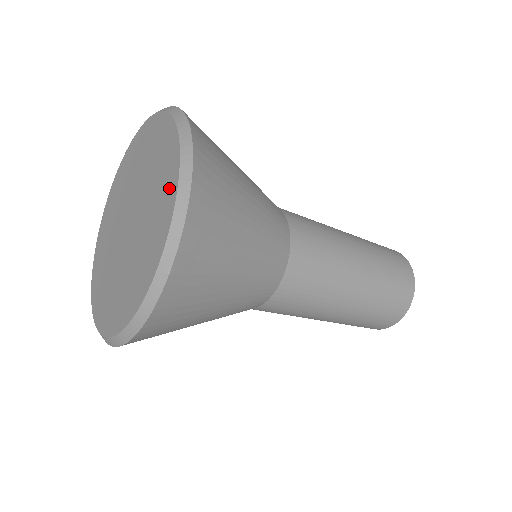
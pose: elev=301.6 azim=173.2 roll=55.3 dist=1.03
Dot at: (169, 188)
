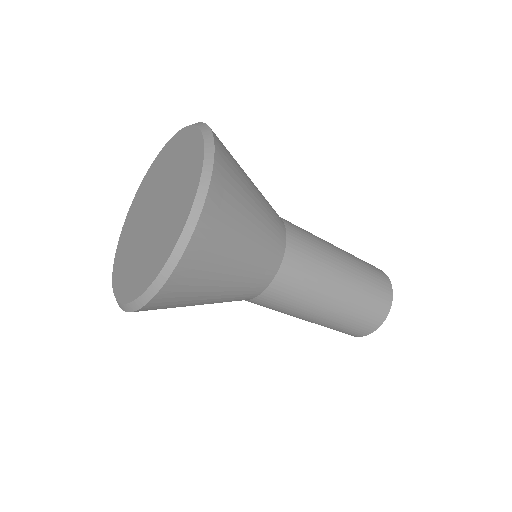
Dot at: (174, 234)
